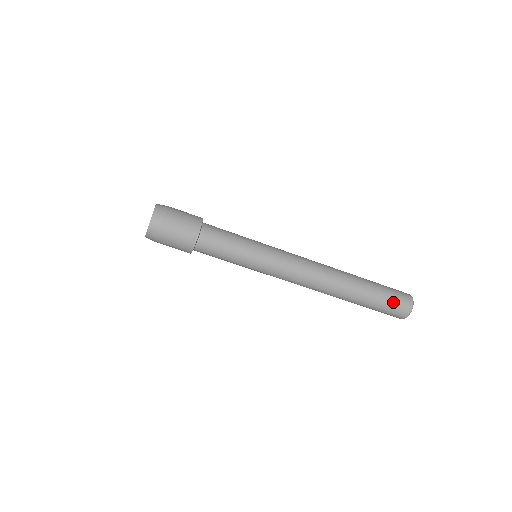
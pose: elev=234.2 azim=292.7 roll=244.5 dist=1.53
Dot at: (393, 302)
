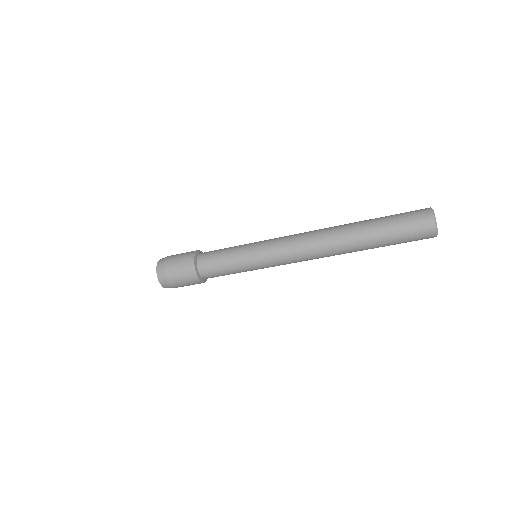
Dot at: (410, 239)
